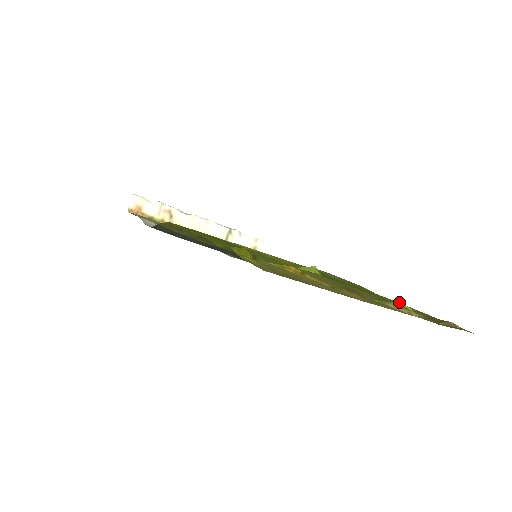
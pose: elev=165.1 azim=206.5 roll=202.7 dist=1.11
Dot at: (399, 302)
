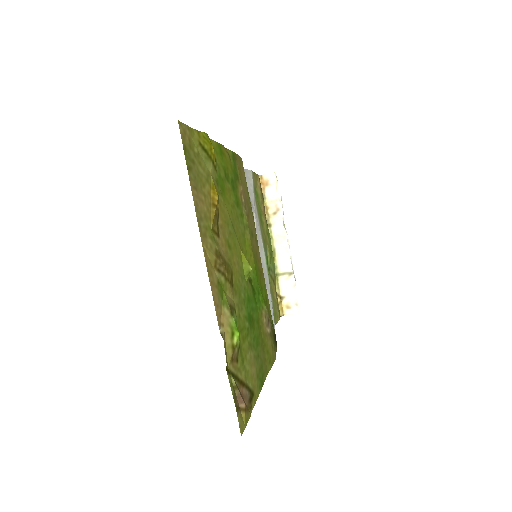
Dot at: occluded
